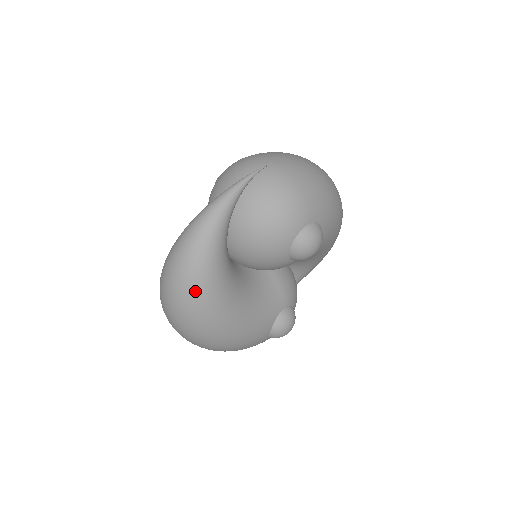
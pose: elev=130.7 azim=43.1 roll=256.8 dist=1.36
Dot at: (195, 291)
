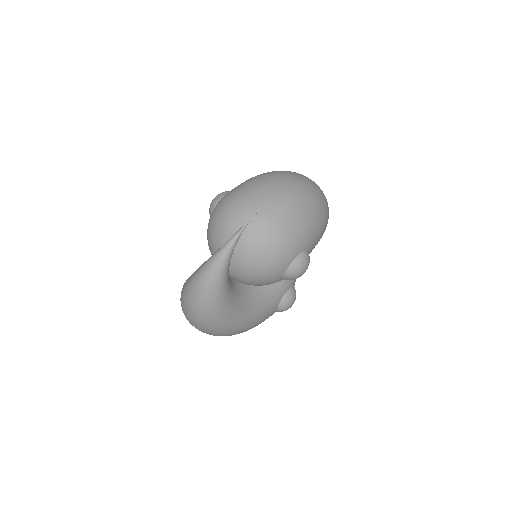
Dot at: (211, 321)
